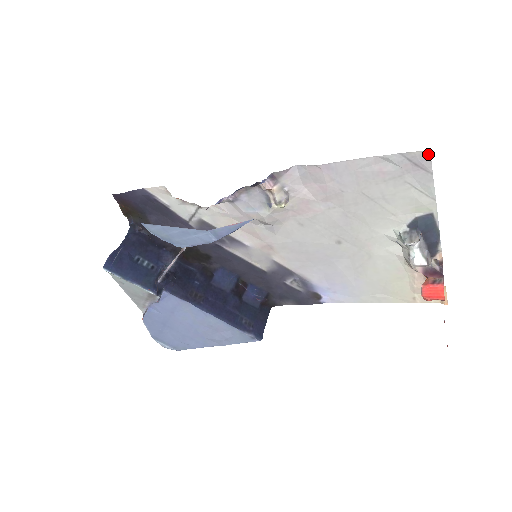
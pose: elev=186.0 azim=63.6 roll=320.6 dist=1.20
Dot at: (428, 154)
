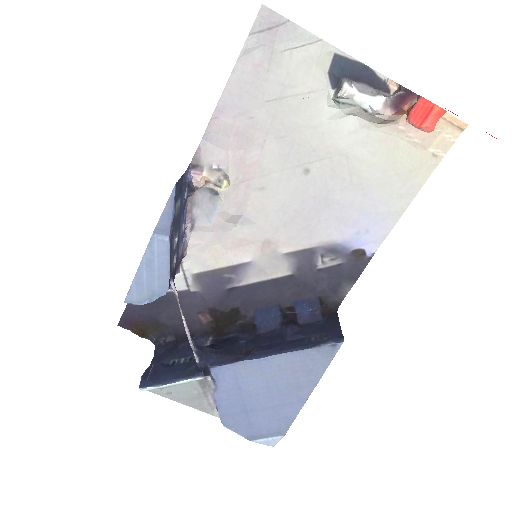
Dot at: (265, 9)
